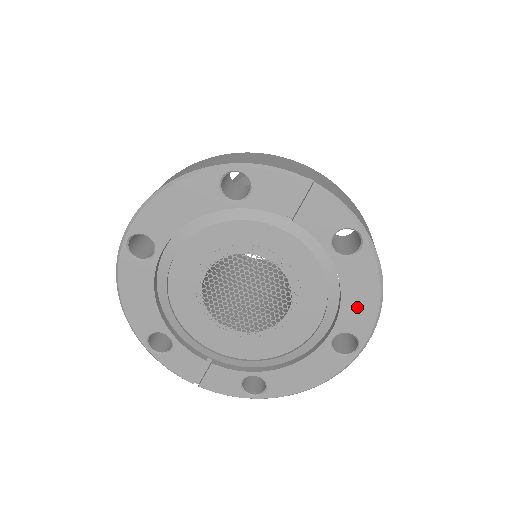
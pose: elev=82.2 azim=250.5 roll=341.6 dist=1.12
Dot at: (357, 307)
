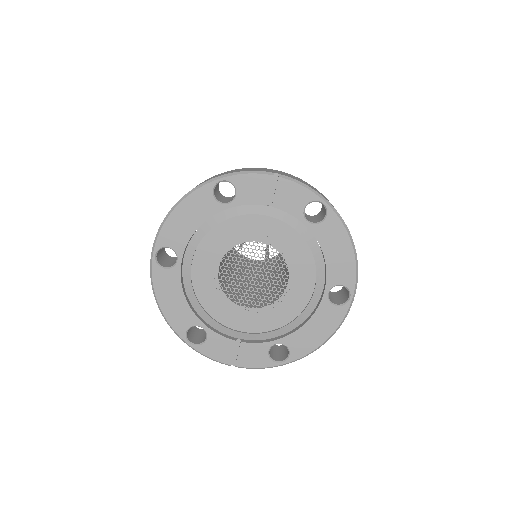
Dot at: (338, 261)
